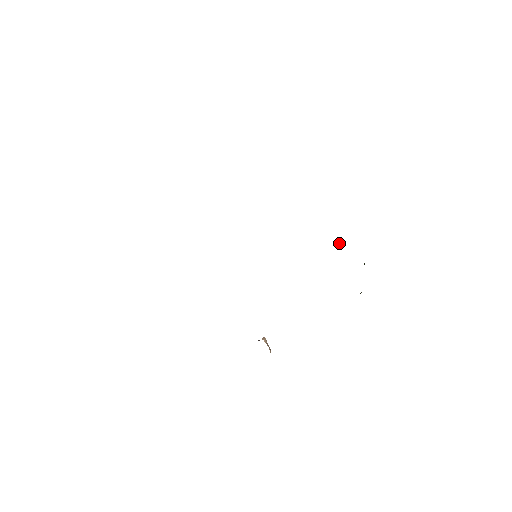
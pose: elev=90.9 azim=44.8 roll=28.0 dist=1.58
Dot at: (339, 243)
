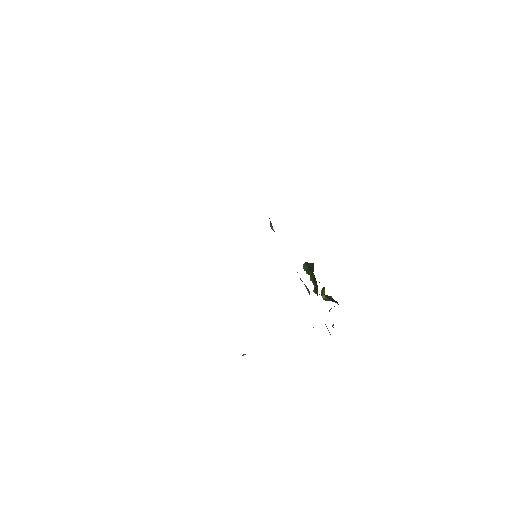
Dot at: (309, 265)
